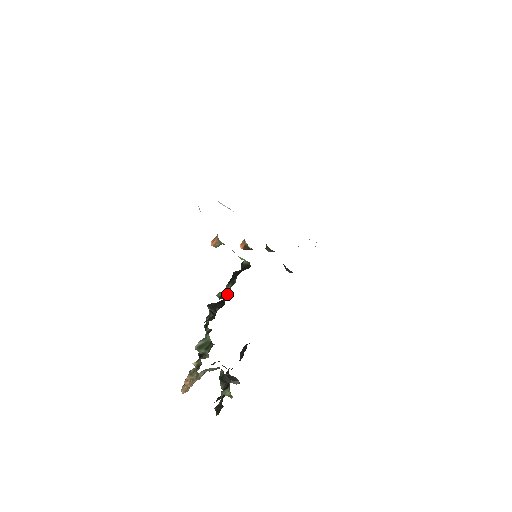
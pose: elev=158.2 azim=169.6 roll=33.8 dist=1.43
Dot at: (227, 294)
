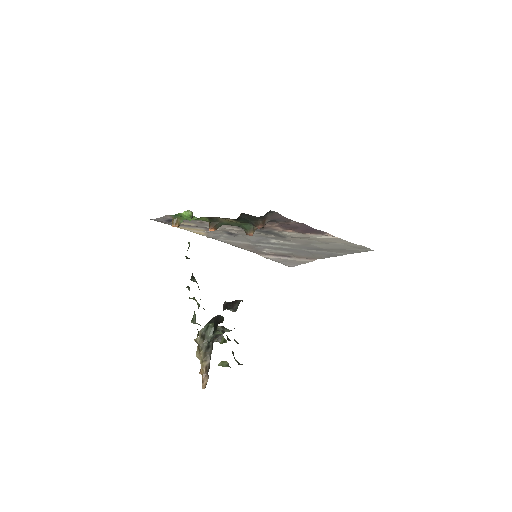
Dot at: (188, 247)
